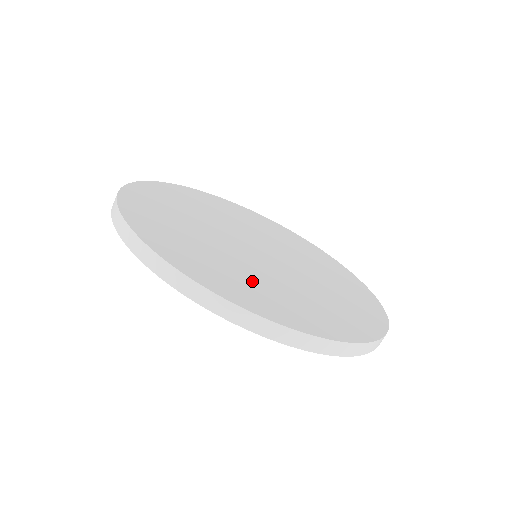
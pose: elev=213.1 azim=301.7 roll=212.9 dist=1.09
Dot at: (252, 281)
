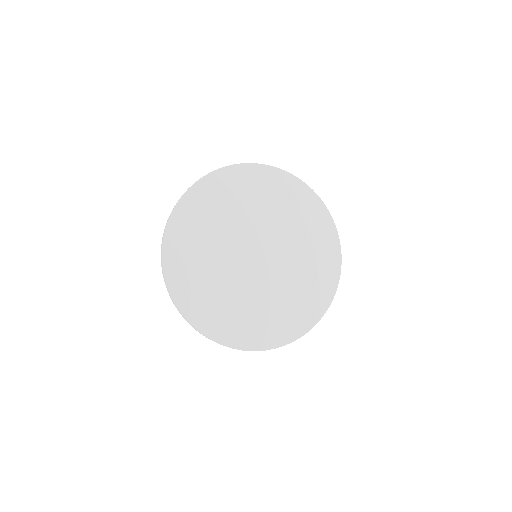
Dot at: (230, 307)
